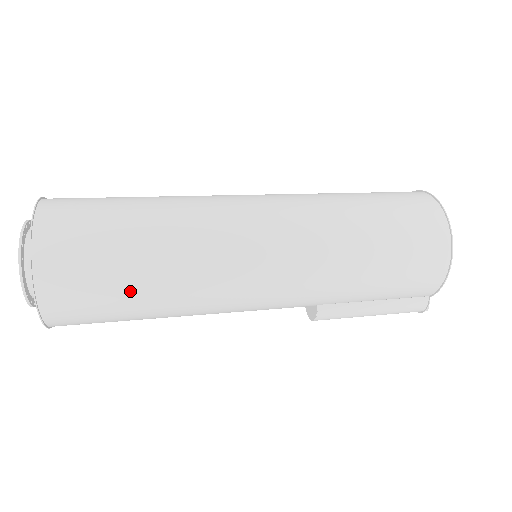
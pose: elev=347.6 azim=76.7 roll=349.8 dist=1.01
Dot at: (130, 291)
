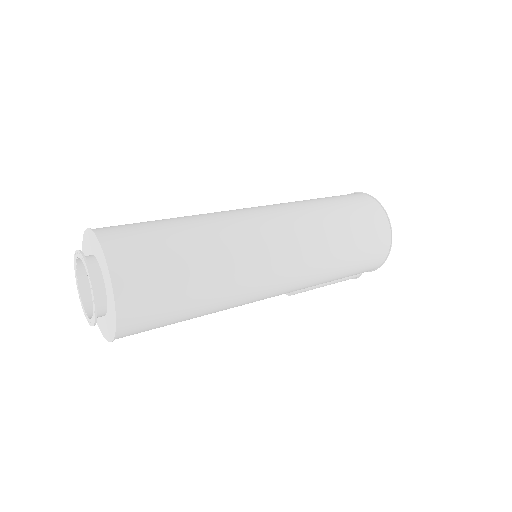
Dot at: (185, 315)
